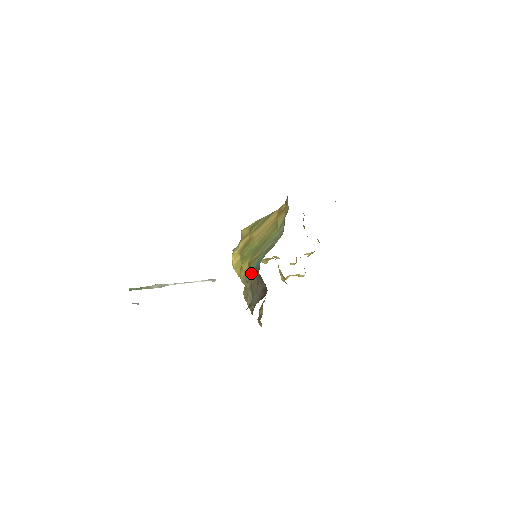
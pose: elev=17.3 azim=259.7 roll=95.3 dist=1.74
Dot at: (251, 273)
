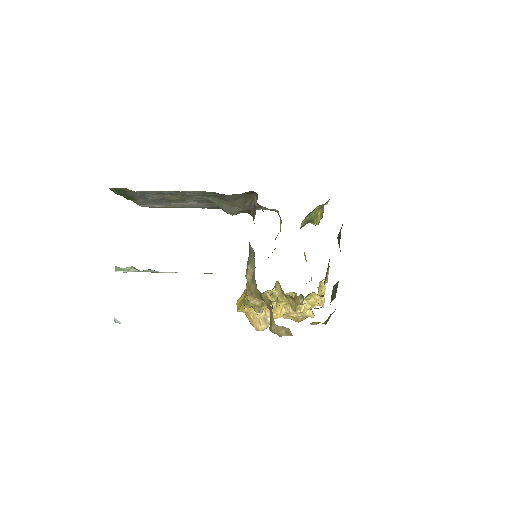
Dot at: occluded
